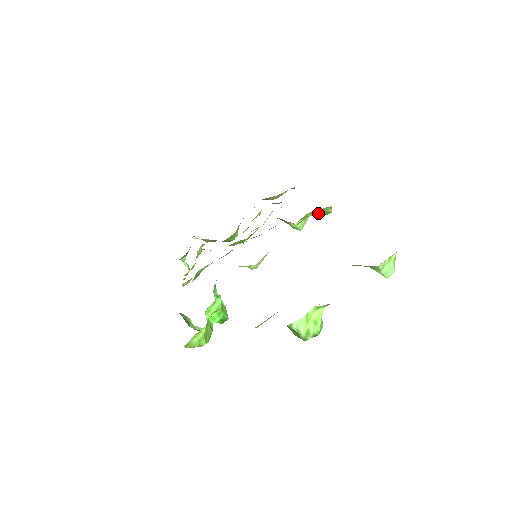
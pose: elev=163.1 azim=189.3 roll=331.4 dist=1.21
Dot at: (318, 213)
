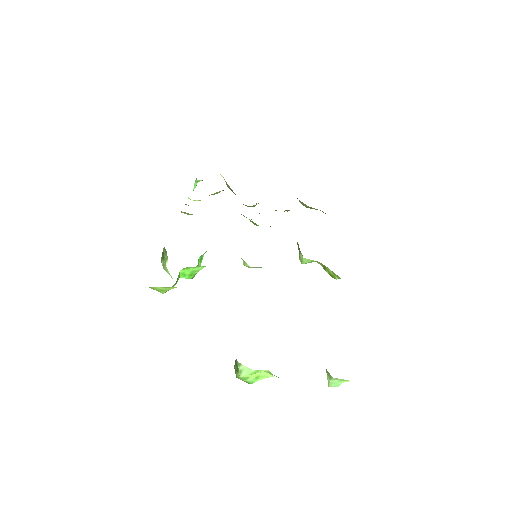
Dot at: (327, 269)
